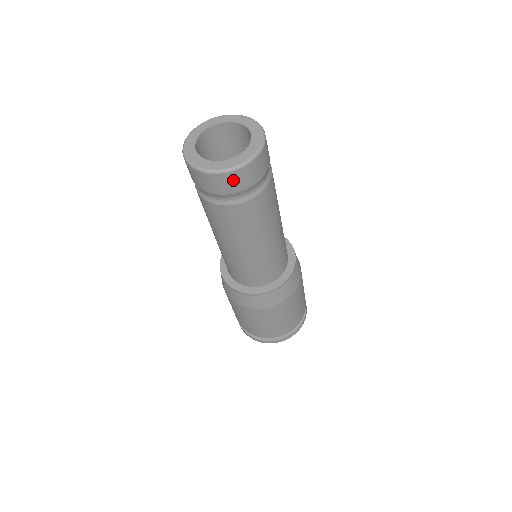
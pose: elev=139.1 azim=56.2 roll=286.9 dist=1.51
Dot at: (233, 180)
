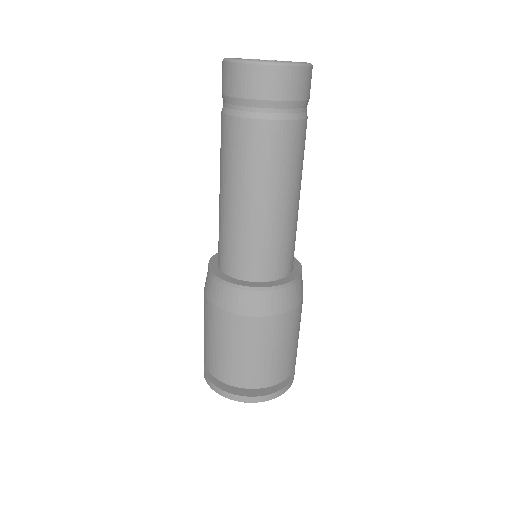
Dot at: (293, 80)
